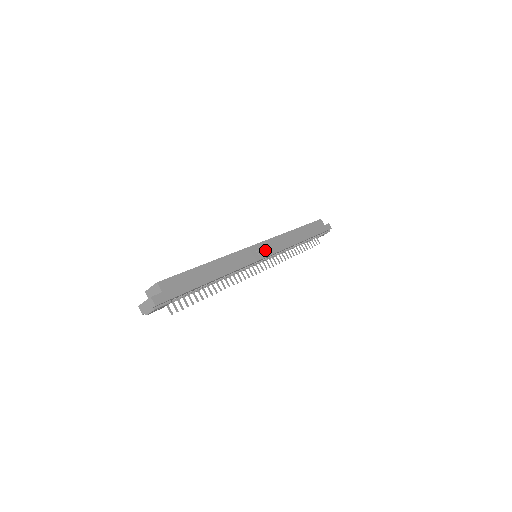
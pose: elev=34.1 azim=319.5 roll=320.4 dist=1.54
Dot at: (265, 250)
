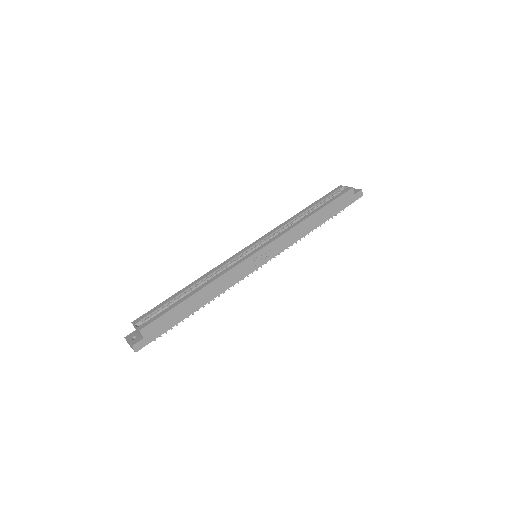
Dot at: (265, 255)
